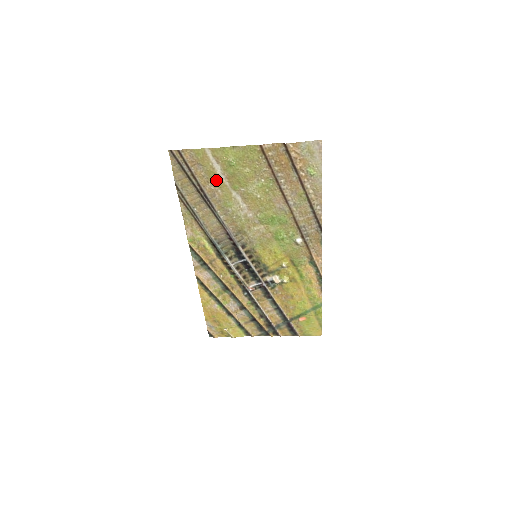
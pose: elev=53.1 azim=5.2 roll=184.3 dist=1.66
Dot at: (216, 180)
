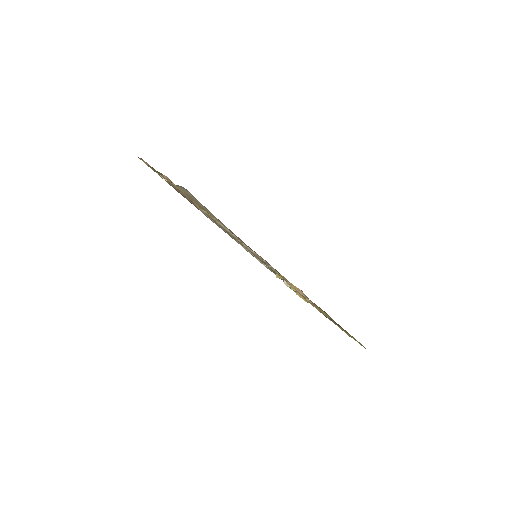
Dot at: occluded
